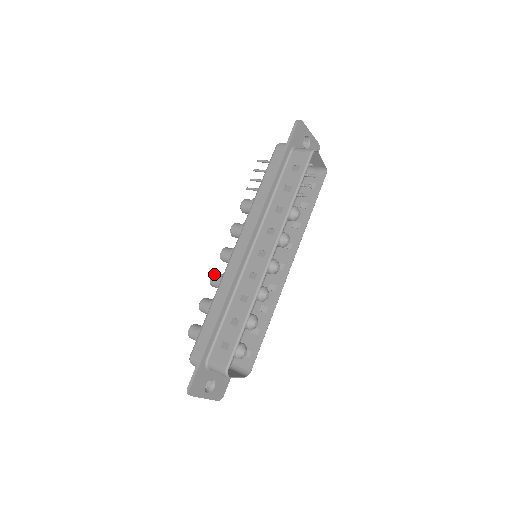
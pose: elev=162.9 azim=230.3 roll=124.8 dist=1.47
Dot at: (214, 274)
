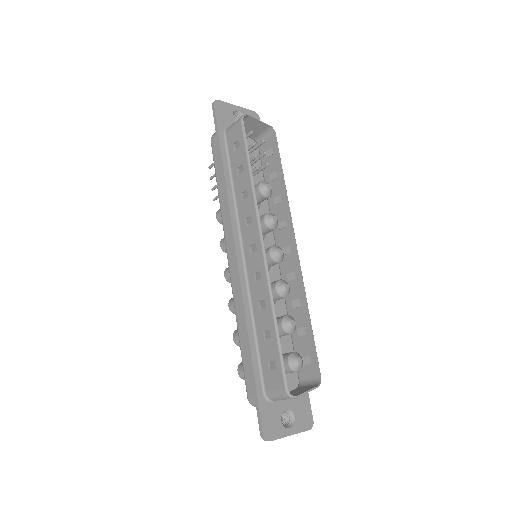
Dot at: (230, 301)
